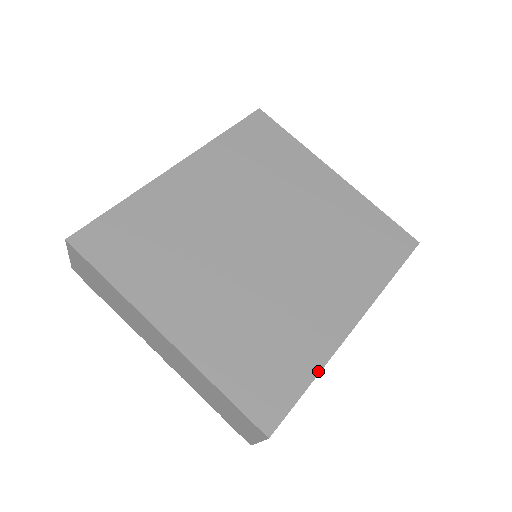
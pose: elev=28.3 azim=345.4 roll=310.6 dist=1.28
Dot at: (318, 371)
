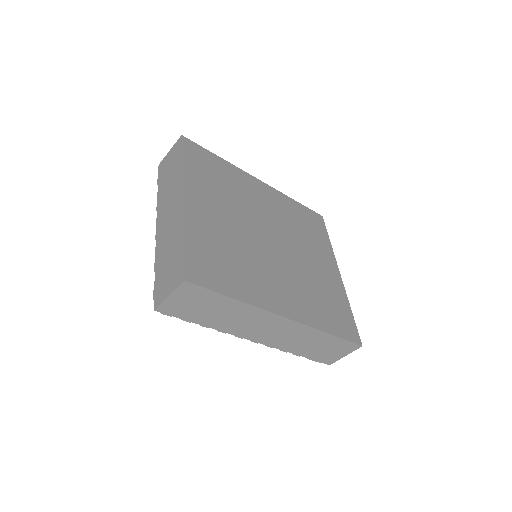
Dot at: (243, 301)
